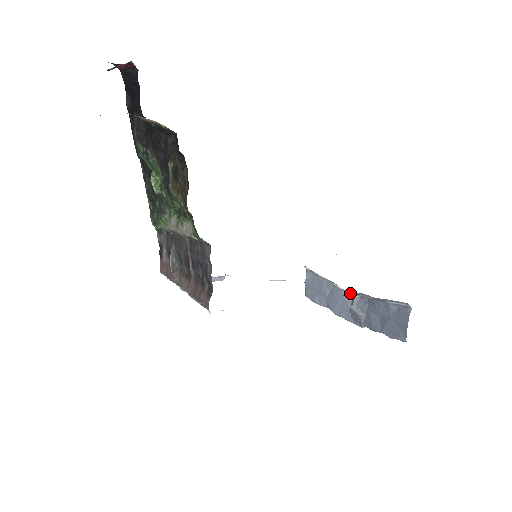
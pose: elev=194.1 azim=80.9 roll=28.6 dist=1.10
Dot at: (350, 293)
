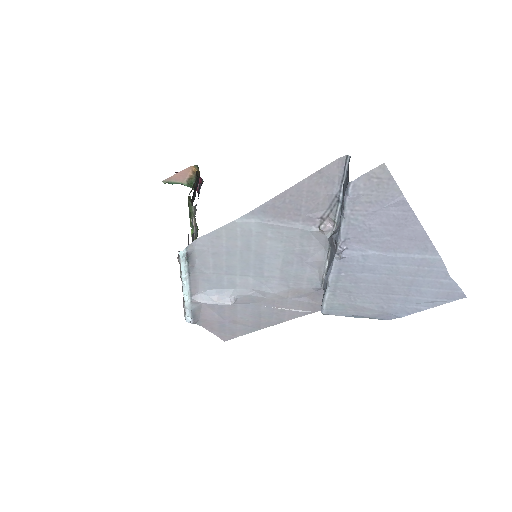
Dot at: occluded
